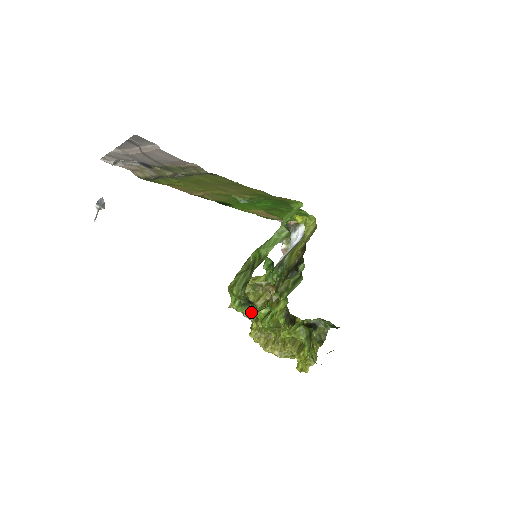
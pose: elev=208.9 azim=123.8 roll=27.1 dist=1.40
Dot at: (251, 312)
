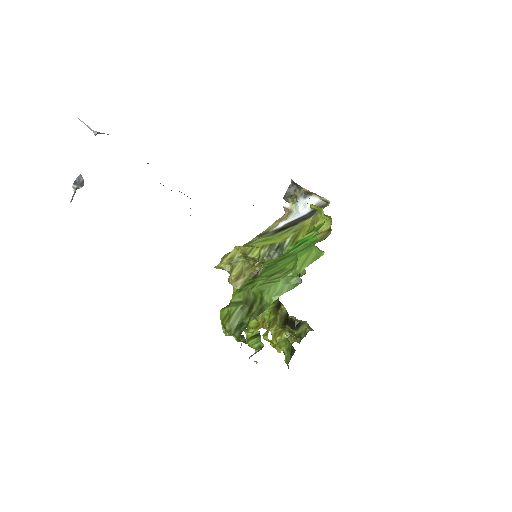
Dot at: (239, 341)
